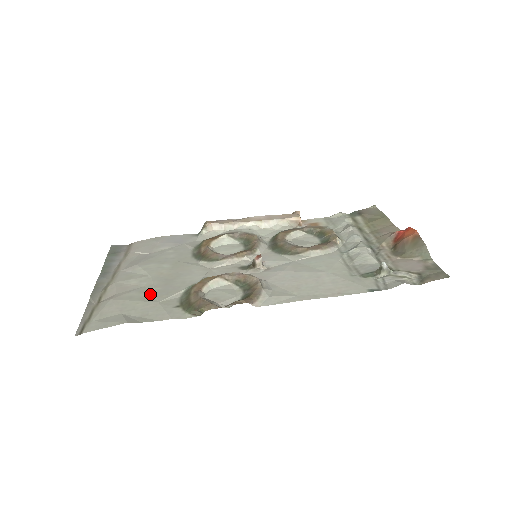
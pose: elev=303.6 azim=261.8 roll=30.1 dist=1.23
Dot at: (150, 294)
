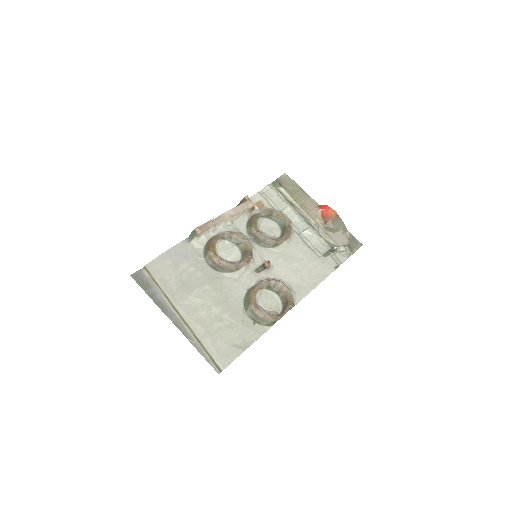
Dot at: (228, 320)
